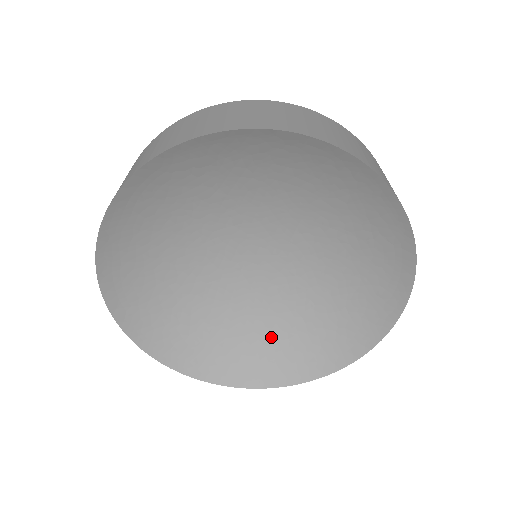
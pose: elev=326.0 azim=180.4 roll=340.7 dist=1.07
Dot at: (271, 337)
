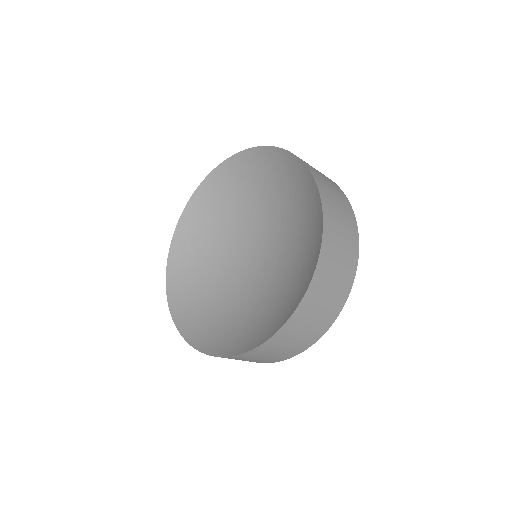
Dot at: (257, 318)
